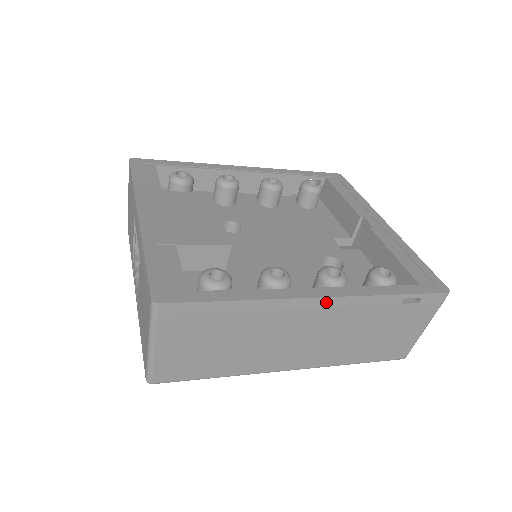
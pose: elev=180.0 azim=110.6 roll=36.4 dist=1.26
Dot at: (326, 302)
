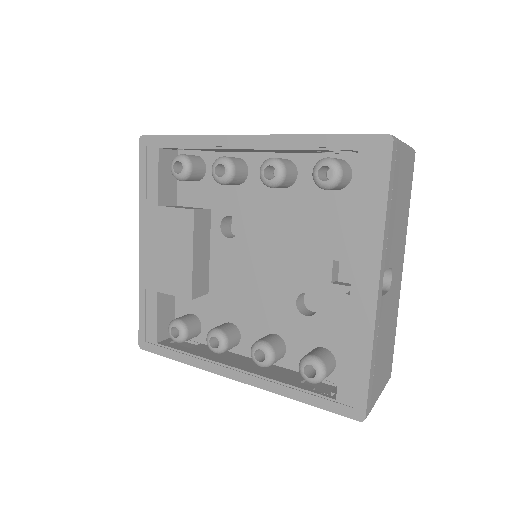
Dot at: (242, 379)
